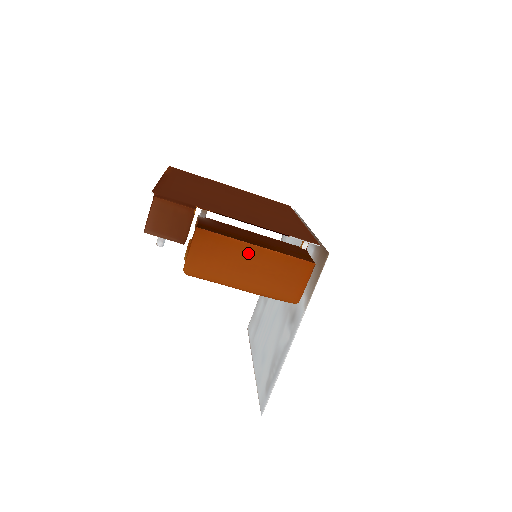
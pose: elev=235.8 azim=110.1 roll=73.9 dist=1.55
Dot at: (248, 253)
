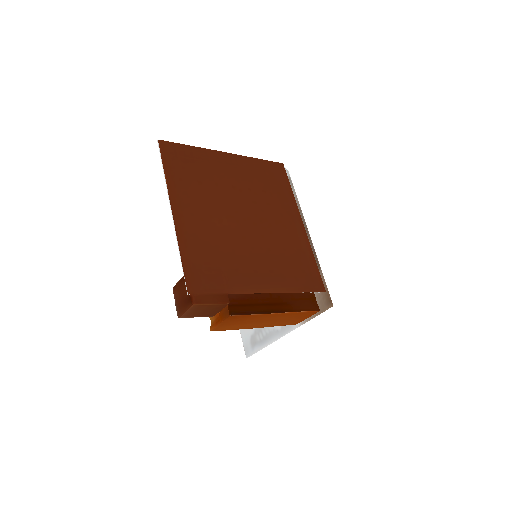
Dot at: (268, 317)
